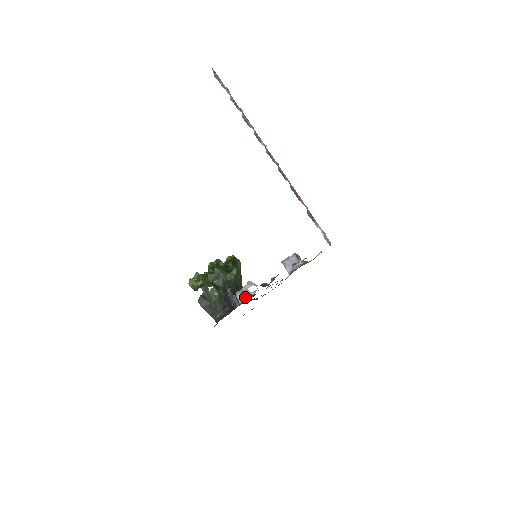
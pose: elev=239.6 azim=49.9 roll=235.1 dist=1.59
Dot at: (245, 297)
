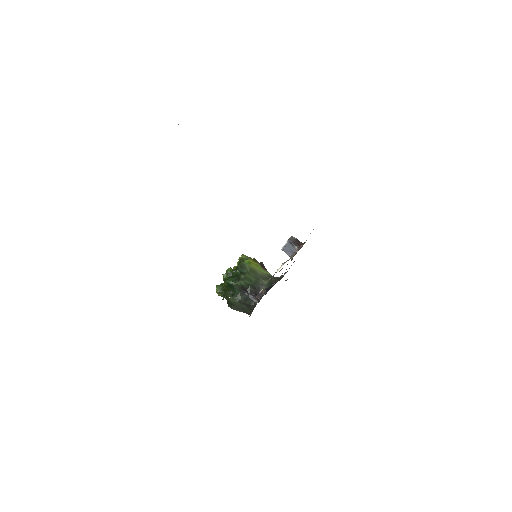
Dot at: occluded
